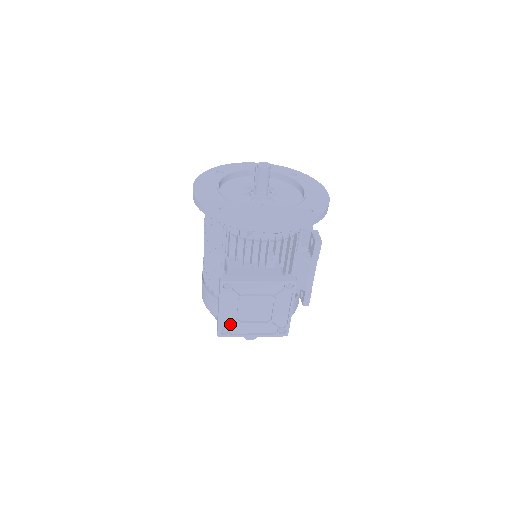
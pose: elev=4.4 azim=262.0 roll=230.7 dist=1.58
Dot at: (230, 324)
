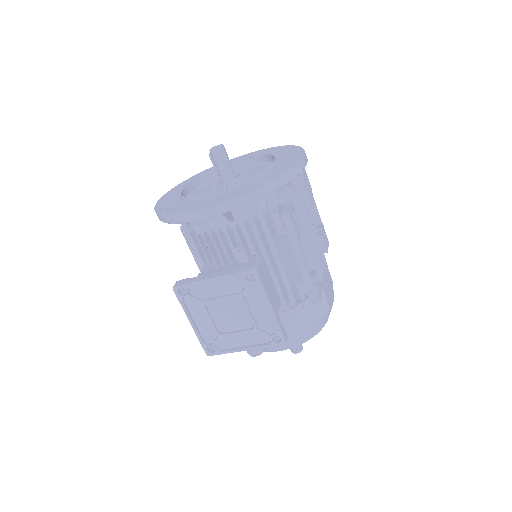
Dot at: (213, 338)
